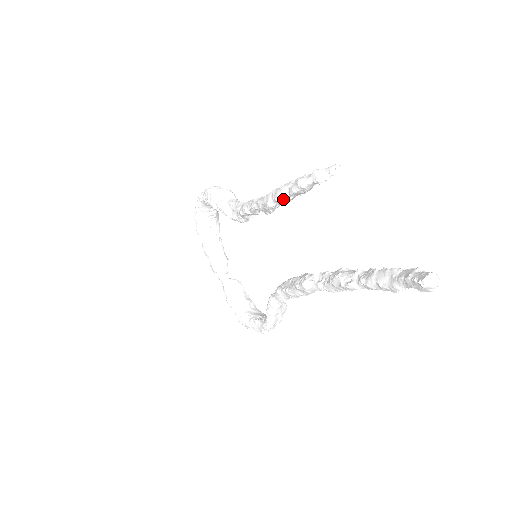
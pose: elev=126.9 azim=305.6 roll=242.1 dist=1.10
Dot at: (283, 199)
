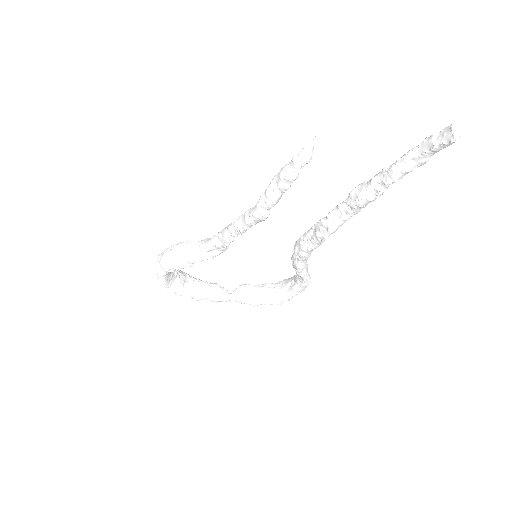
Dot at: (278, 201)
